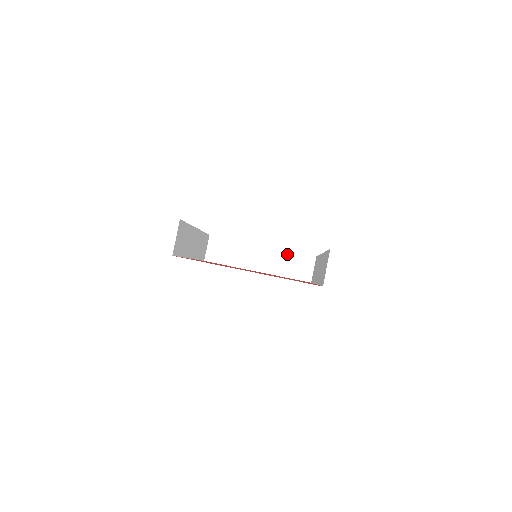
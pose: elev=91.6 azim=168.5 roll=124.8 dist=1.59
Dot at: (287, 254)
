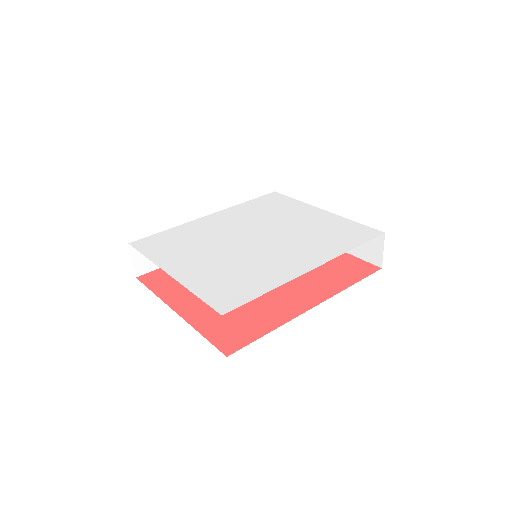
Dot at: occluded
